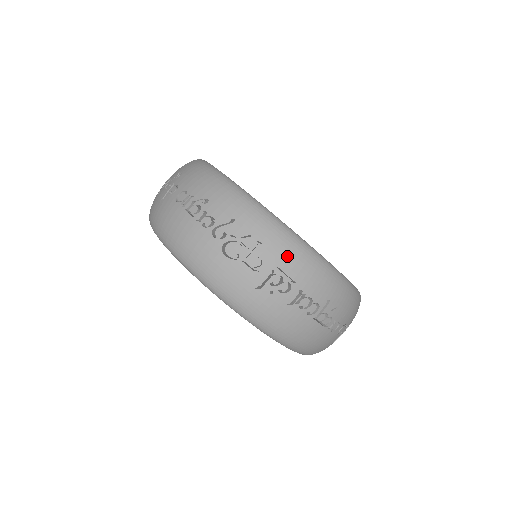
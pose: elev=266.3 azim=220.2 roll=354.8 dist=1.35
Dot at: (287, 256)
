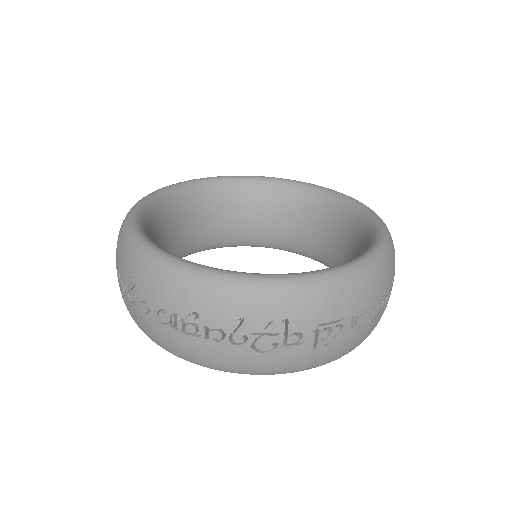
Dot at: (320, 308)
